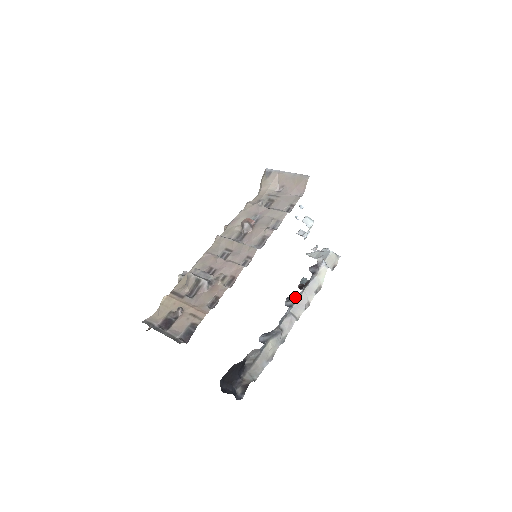
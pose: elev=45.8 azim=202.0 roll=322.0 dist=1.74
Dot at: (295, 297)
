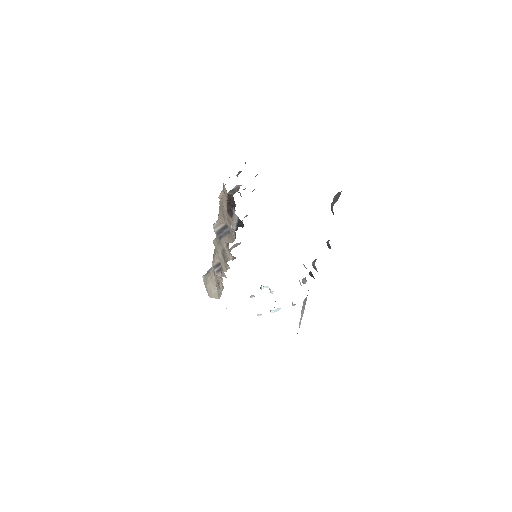
Dot at: occluded
